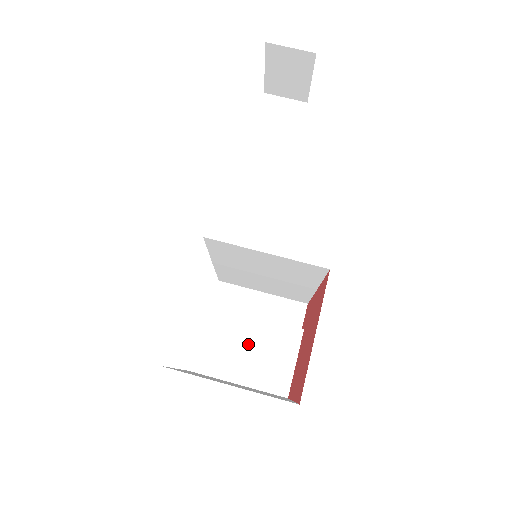
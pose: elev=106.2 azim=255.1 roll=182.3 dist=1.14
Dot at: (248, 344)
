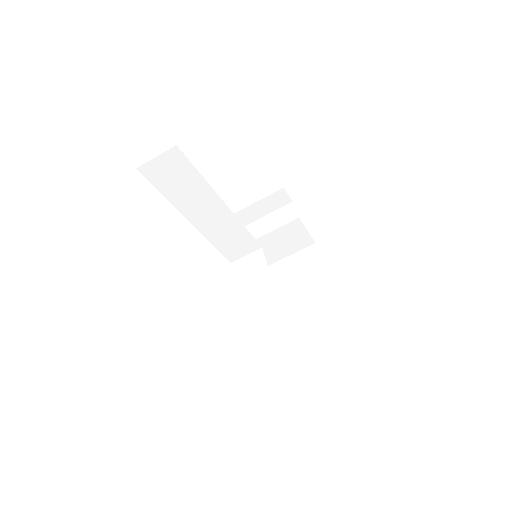
Dot at: (275, 244)
